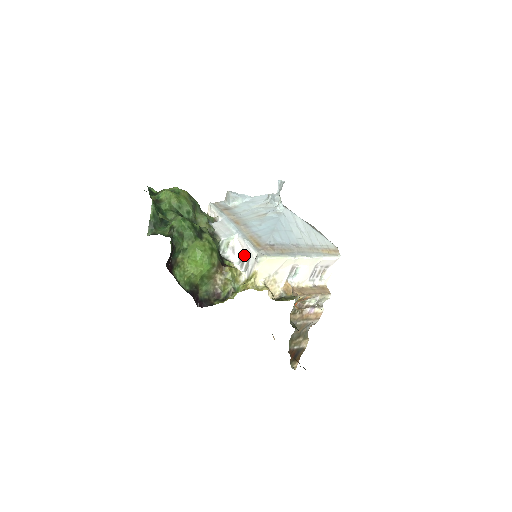
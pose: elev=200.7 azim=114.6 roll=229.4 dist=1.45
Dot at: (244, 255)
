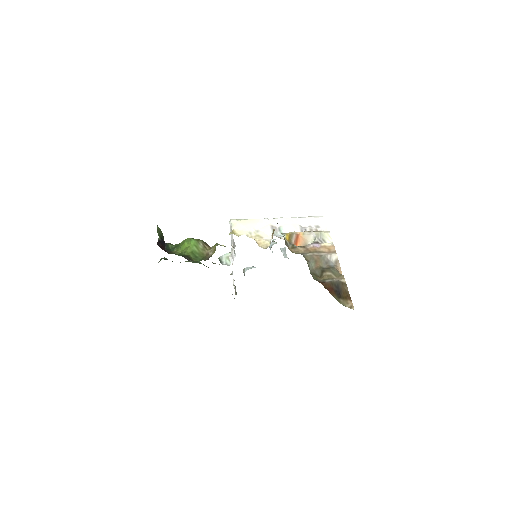
Dot at: (233, 244)
